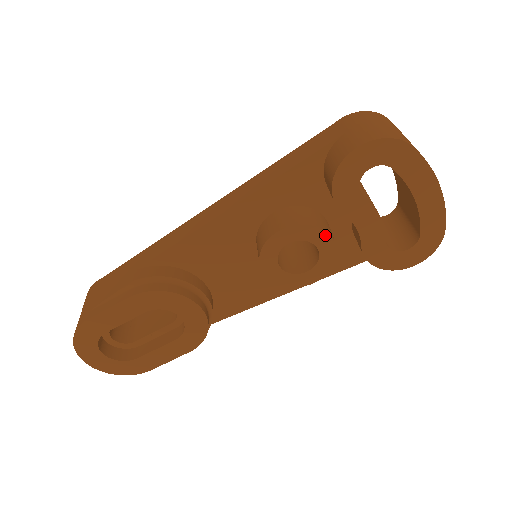
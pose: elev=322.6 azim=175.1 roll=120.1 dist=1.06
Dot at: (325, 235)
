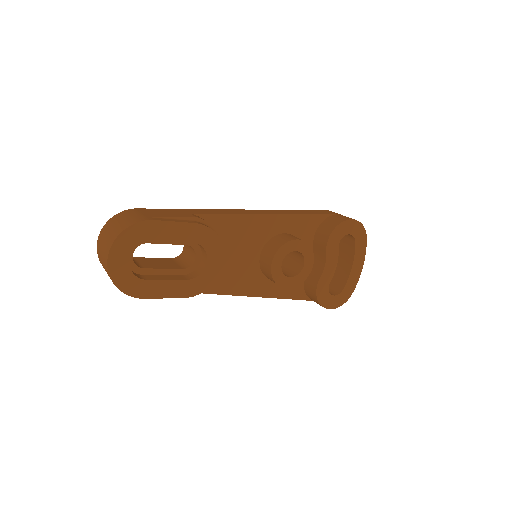
Dot at: (312, 258)
